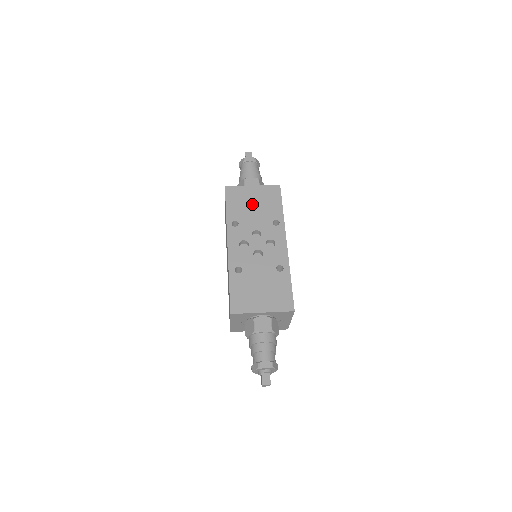
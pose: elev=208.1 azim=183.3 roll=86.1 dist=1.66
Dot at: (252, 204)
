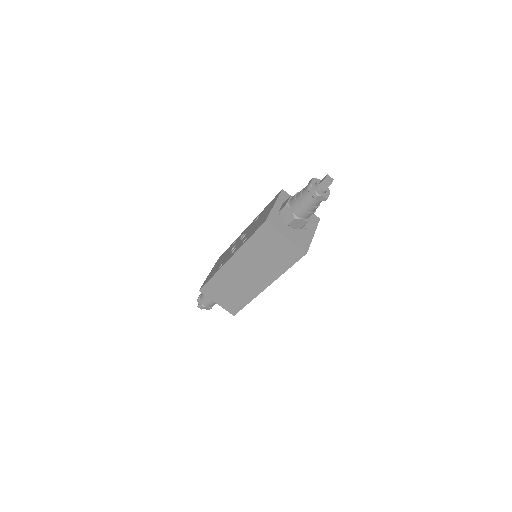
Dot at: occluded
